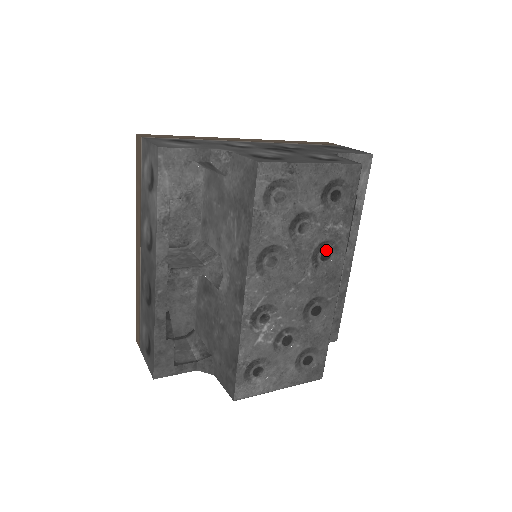
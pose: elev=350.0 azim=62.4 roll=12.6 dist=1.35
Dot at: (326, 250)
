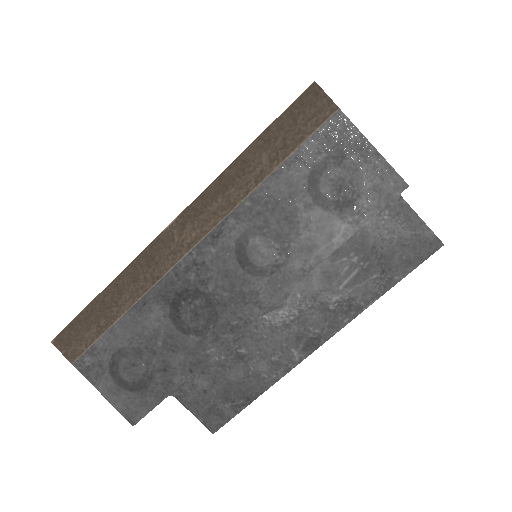
Dot at: occluded
